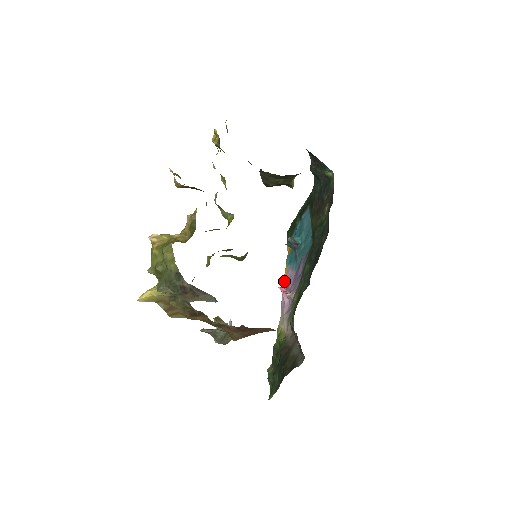
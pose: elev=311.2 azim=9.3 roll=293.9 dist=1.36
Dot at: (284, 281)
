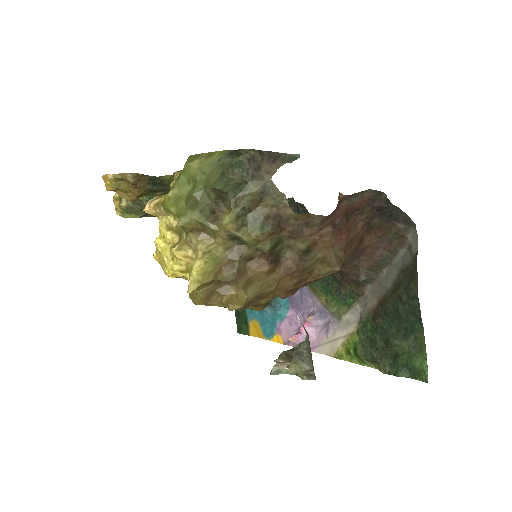
Dot at: (286, 342)
